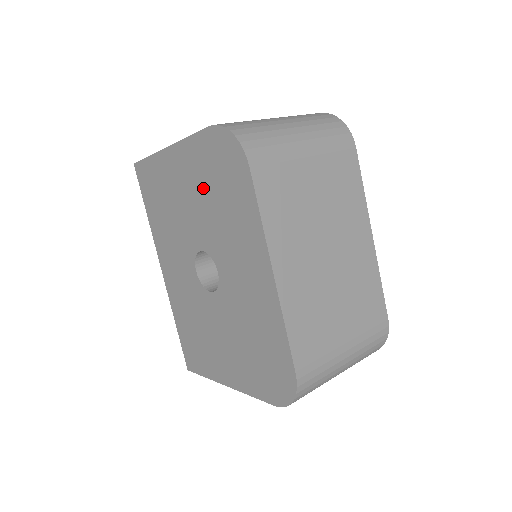
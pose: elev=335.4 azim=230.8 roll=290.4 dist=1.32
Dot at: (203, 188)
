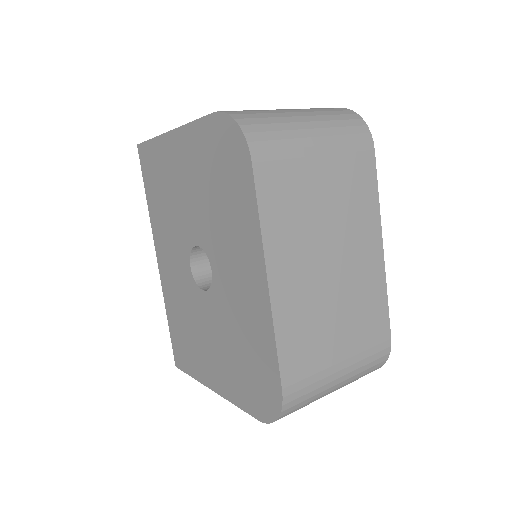
Dot at: (203, 179)
